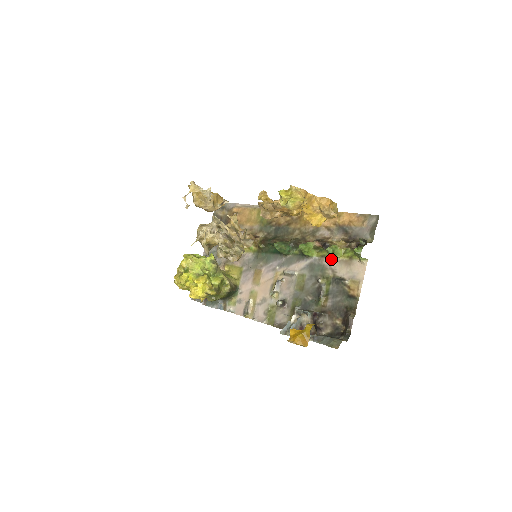
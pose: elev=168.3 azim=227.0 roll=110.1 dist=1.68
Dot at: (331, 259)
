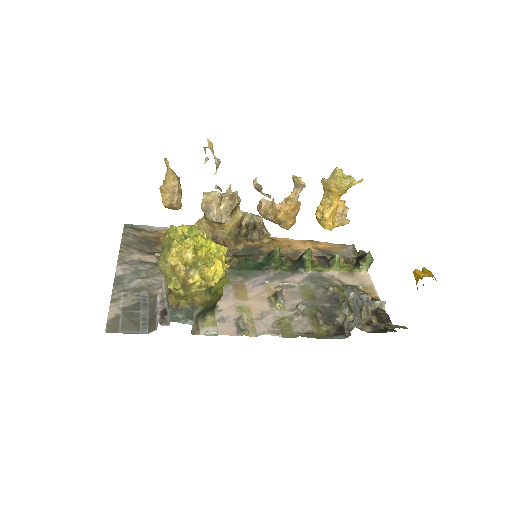
Dot at: (331, 272)
